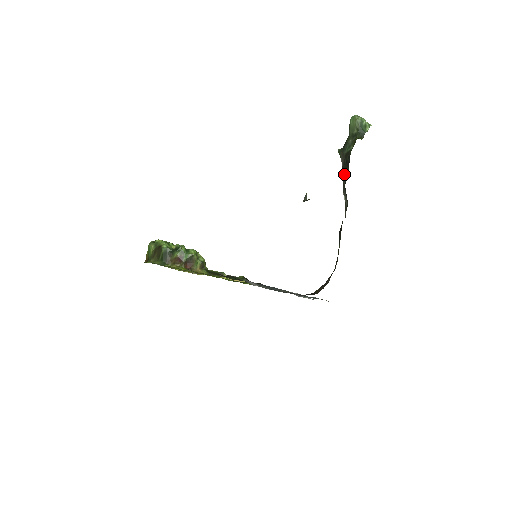
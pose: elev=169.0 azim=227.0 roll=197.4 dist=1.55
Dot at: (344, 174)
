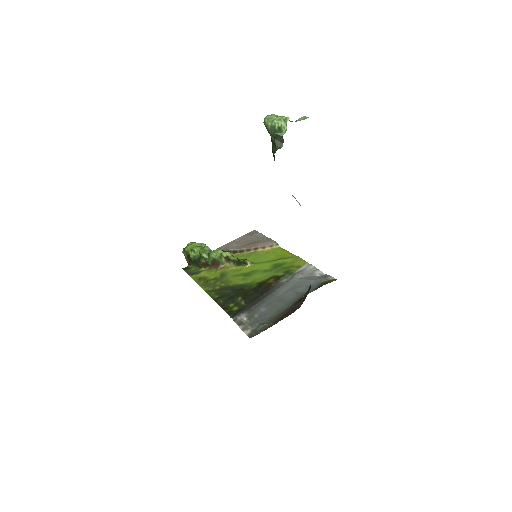
Dot at: occluded
